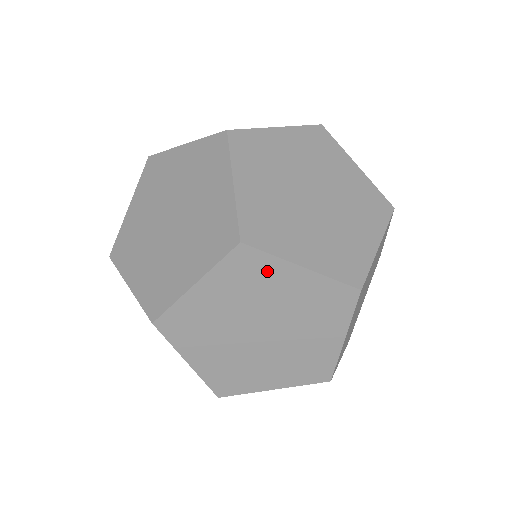
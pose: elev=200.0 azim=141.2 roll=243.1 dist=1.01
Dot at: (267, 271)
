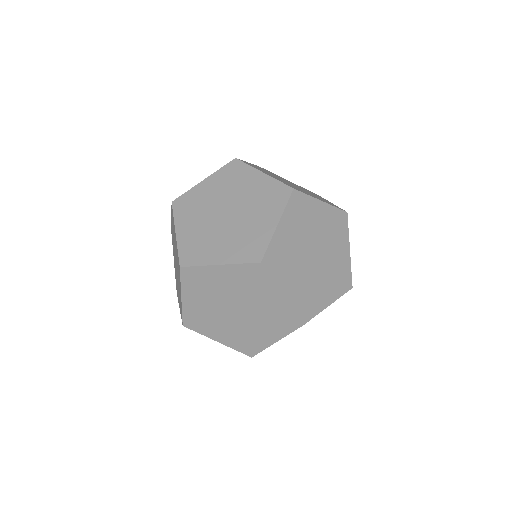
Dot at: occluded
